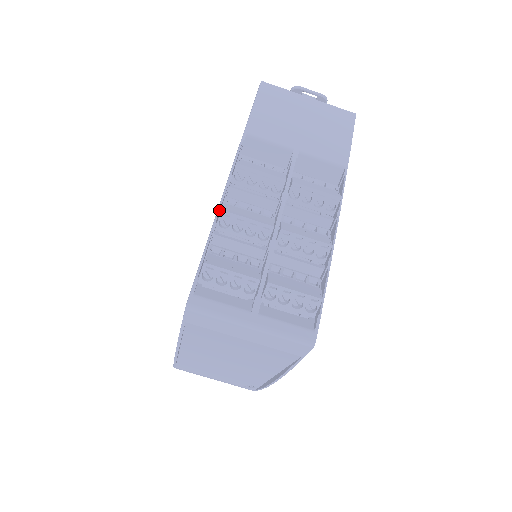
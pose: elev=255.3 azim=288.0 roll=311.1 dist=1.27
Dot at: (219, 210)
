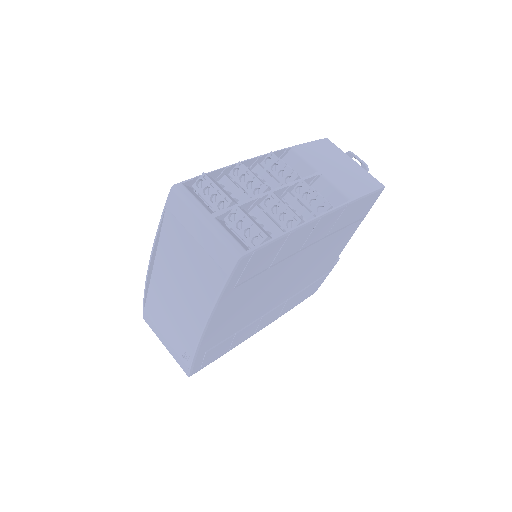
Dot at: (239, 163)
